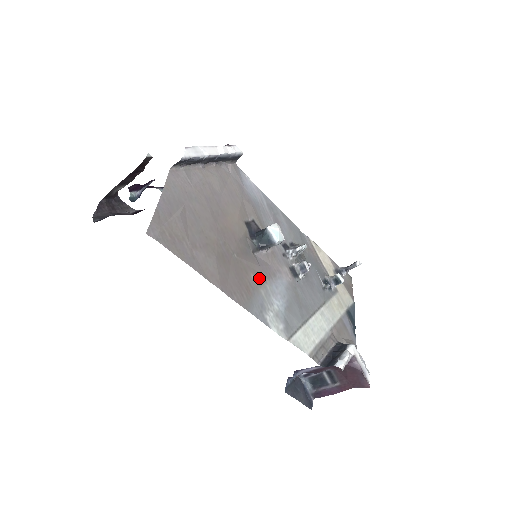
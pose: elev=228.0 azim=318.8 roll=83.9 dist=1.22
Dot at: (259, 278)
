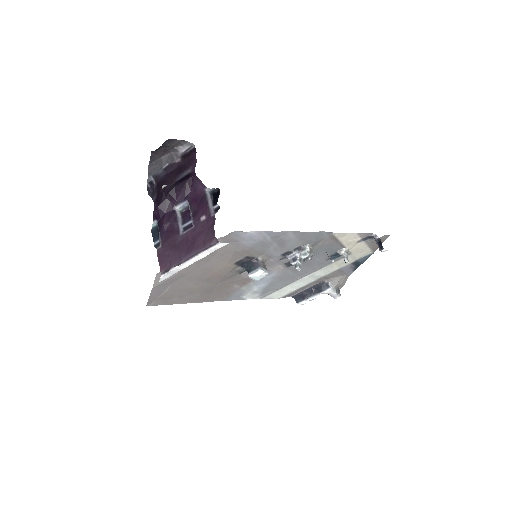
Dot at: (242, 283)
